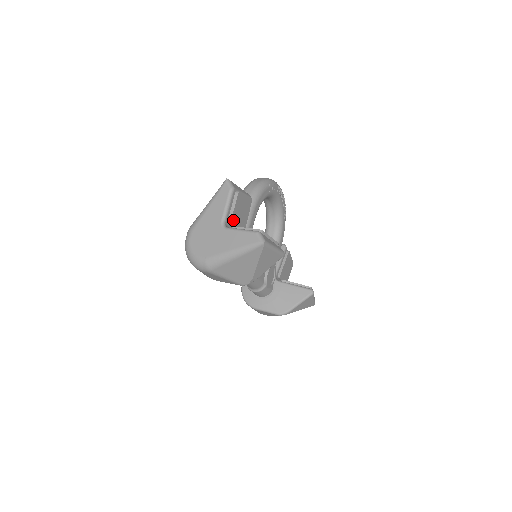
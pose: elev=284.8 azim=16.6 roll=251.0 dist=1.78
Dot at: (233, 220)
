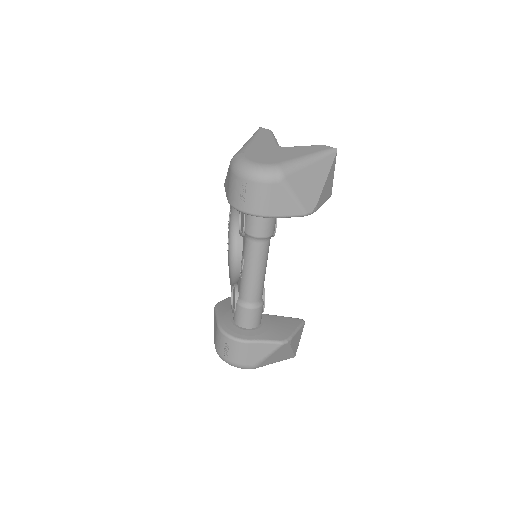
Dot at: occluded
